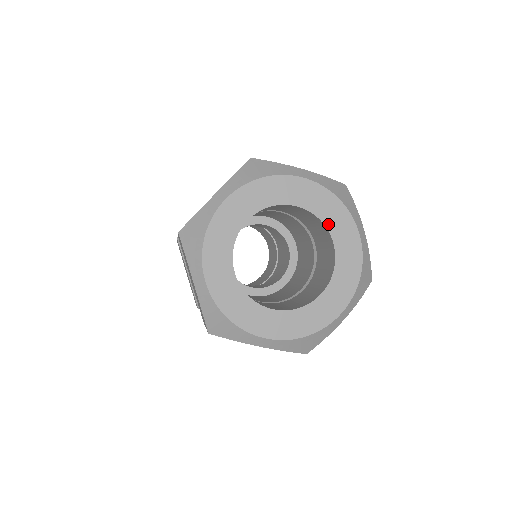
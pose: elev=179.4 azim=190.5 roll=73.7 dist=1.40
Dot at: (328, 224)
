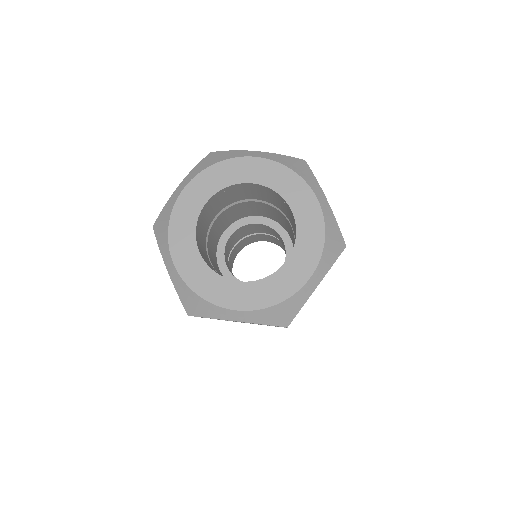
Dot at: (284, 194)
